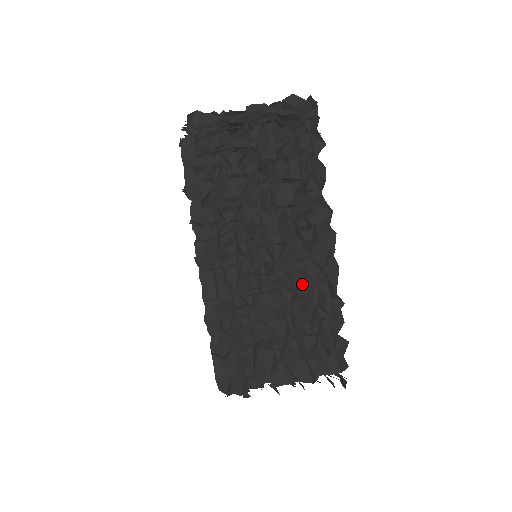
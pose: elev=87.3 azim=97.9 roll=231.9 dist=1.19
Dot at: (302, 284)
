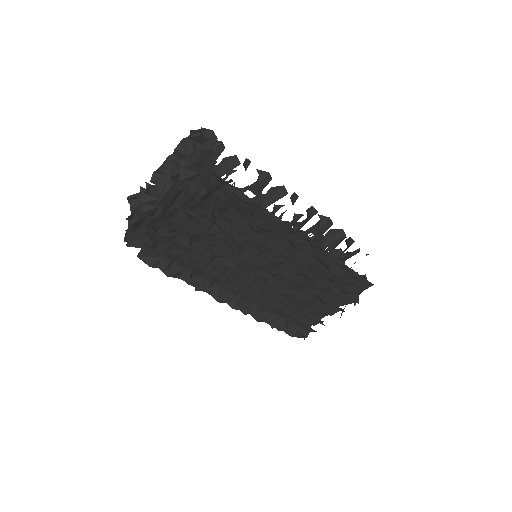
Dot at: (304, 266)
